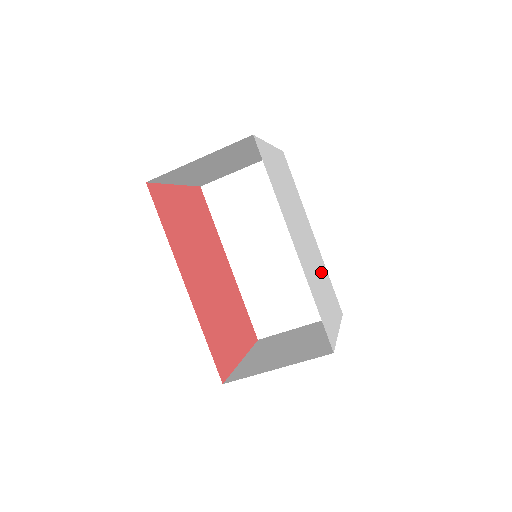
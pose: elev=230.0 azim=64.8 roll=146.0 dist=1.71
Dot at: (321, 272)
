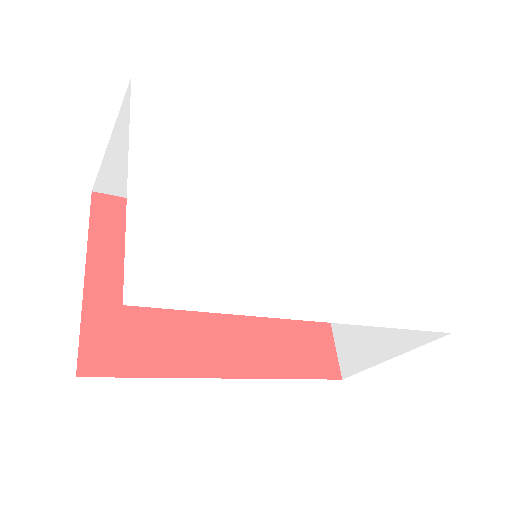
Dot at: (345, 193)
